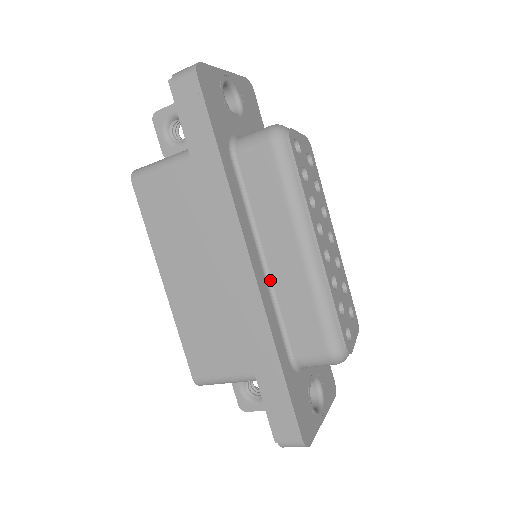
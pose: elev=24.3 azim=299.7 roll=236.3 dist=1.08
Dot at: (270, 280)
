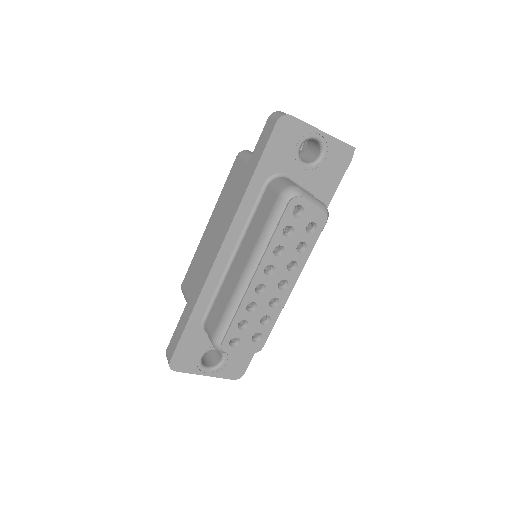
Dot at: (228, 270)
